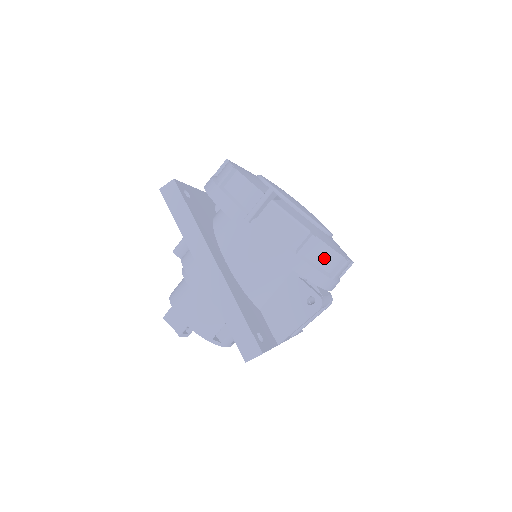
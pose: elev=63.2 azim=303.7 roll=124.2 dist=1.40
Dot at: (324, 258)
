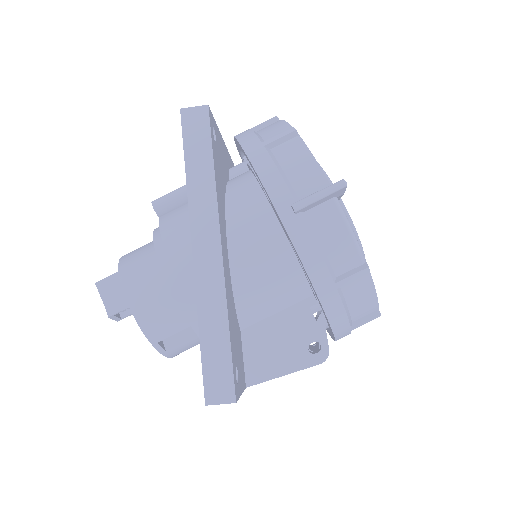
Dot at: (361, 302)
